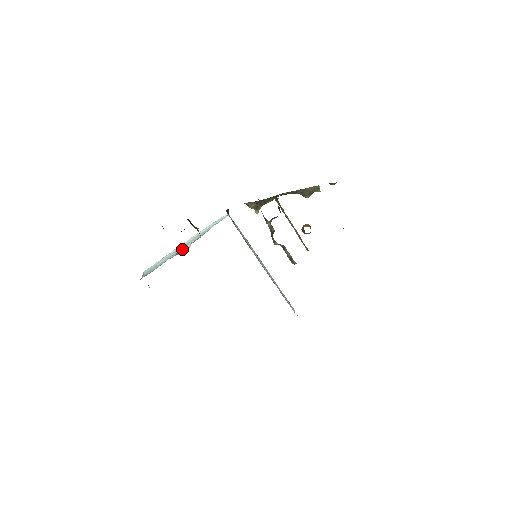
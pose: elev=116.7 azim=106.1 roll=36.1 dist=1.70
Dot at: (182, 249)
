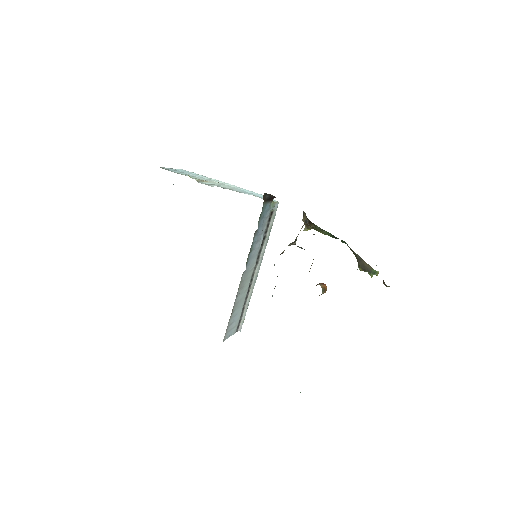
Dot at: (210, 183)
